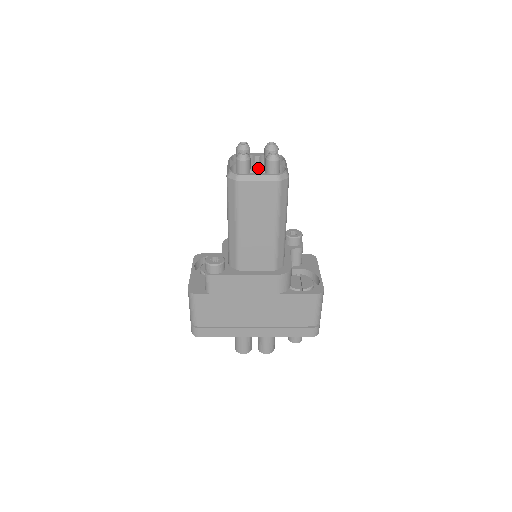
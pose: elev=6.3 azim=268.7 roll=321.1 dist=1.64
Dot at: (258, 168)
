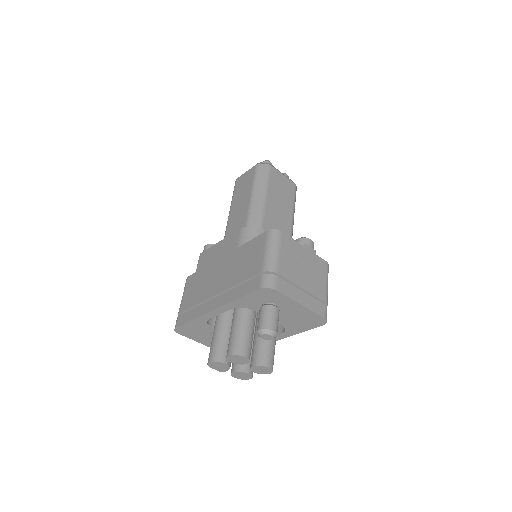
Dot at: occluded
